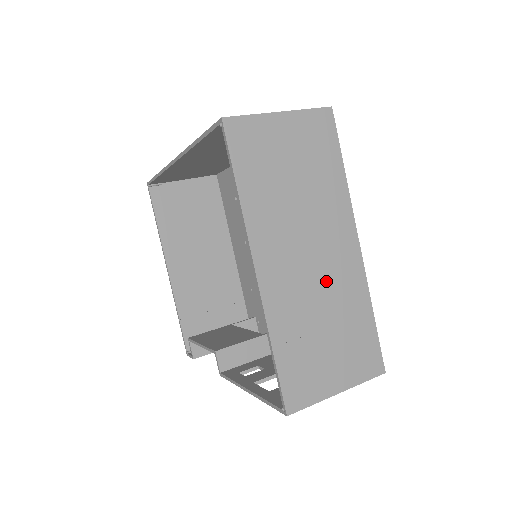
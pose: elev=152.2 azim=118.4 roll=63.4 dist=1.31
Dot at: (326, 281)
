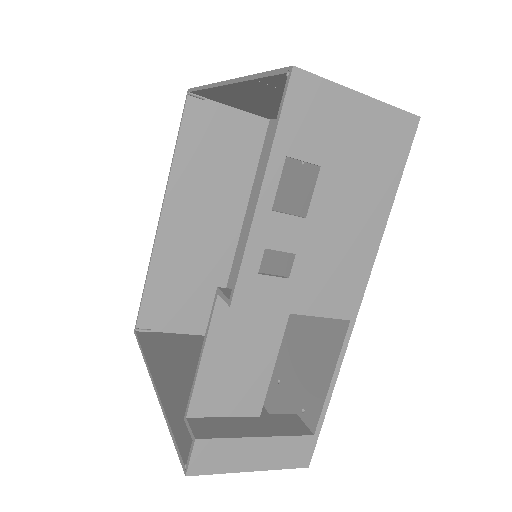
Dot at: occluded
